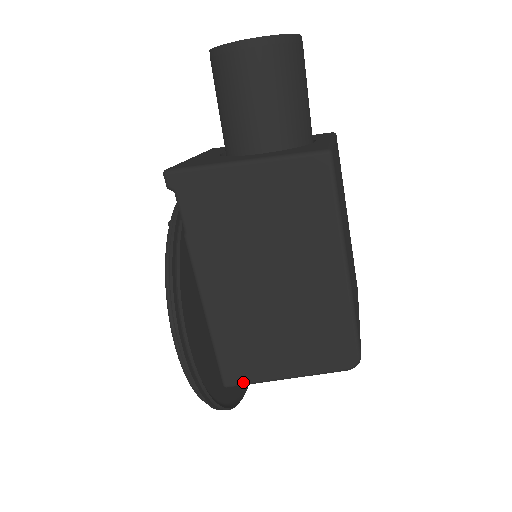
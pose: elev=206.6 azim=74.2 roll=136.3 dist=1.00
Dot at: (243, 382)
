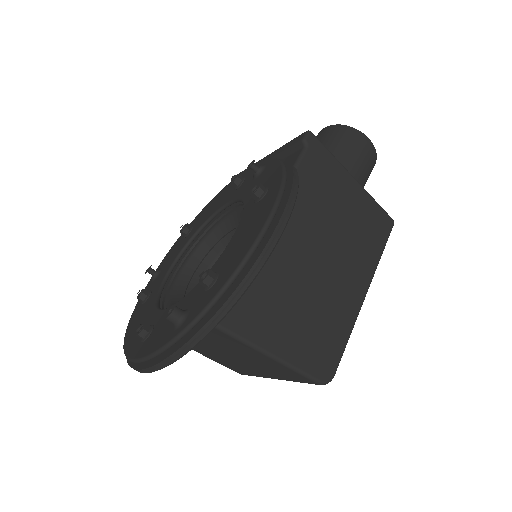
Dot at: (232, 329)
